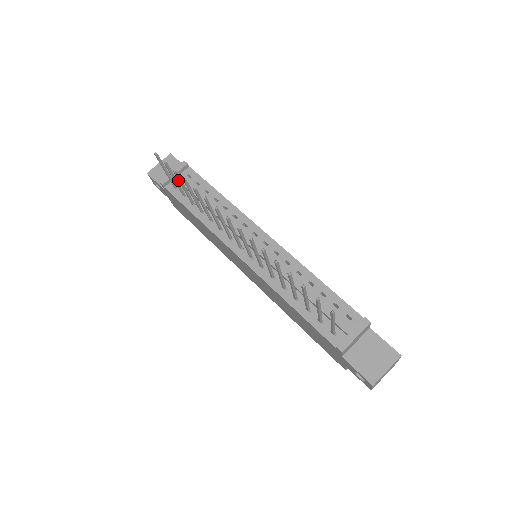
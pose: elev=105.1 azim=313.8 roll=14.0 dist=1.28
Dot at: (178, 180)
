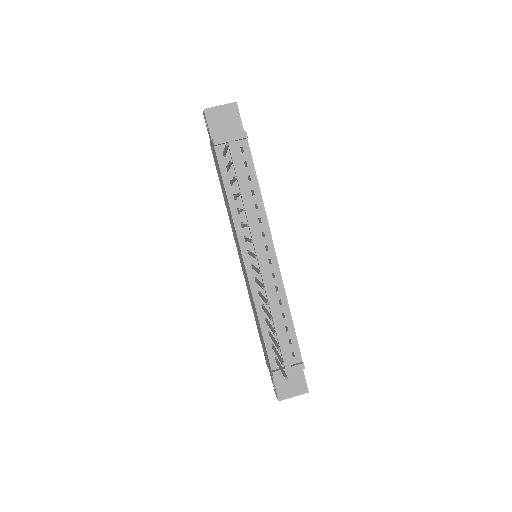
Dot at: (233, 178)
